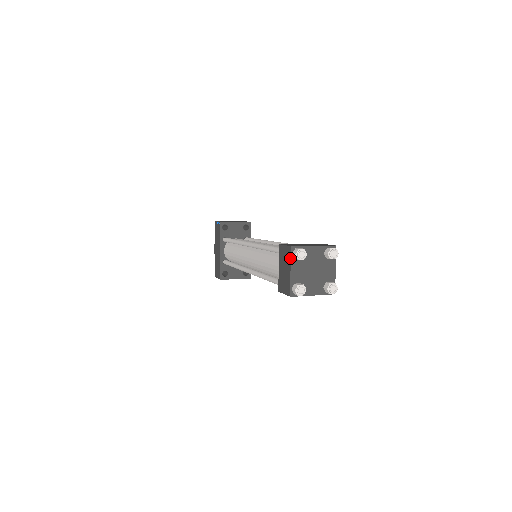
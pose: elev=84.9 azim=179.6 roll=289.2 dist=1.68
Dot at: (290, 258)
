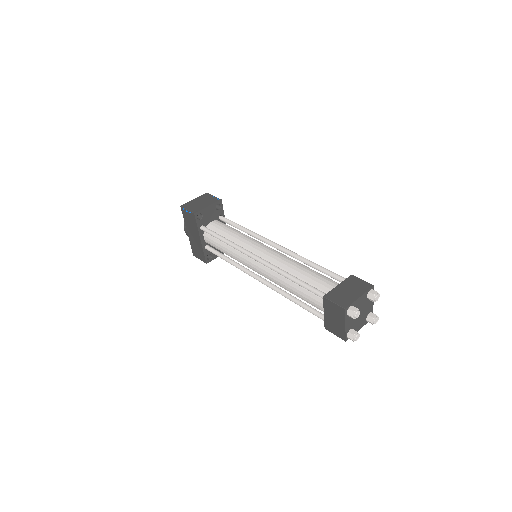
Dot at: (345, 317)
